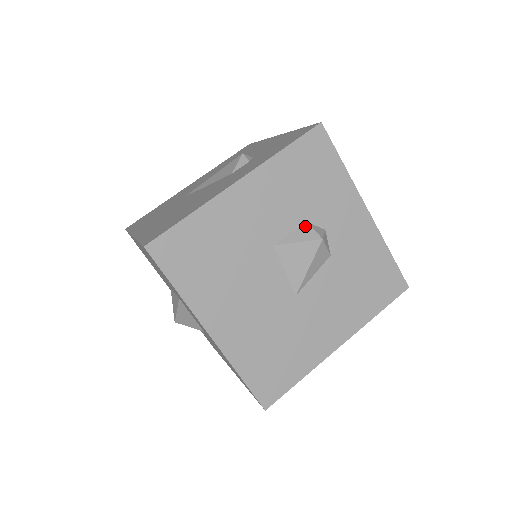
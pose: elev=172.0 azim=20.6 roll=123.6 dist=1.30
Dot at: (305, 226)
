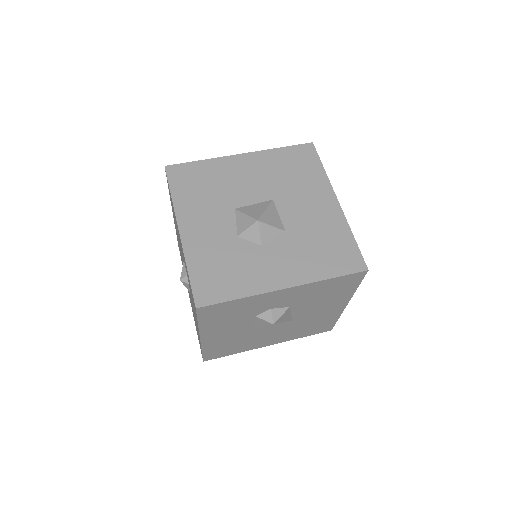
Dot at: (257, 319)
